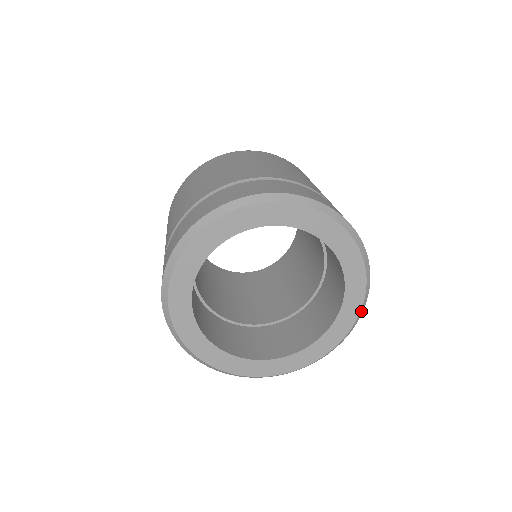
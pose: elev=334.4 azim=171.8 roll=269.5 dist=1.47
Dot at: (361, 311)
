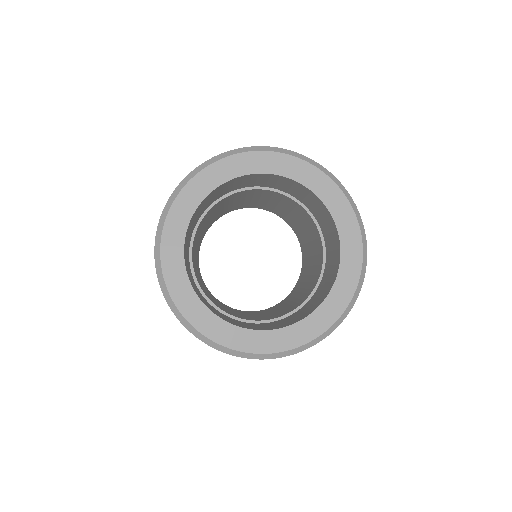
Dot at: (363, 264)
